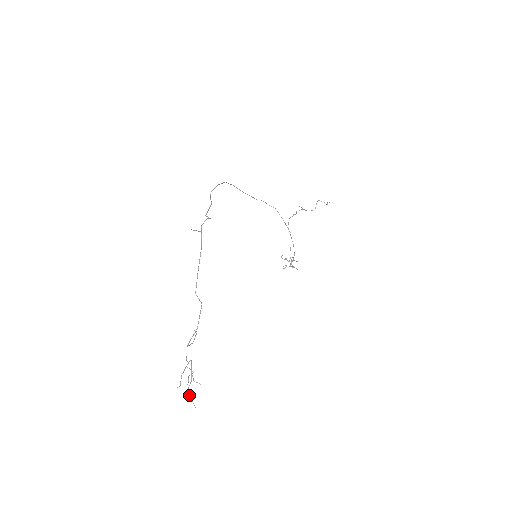
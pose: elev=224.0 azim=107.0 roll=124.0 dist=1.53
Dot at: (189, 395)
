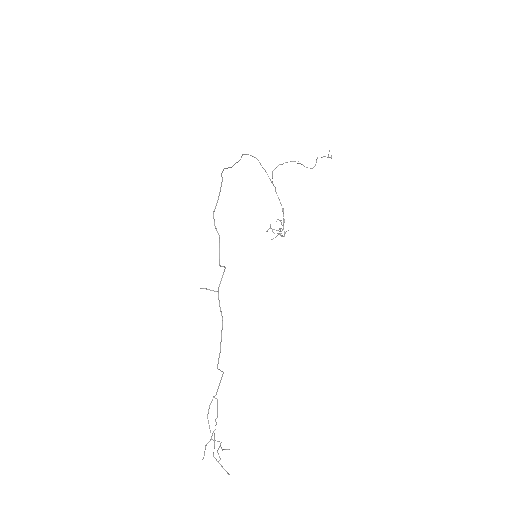
Dot at: occluded
